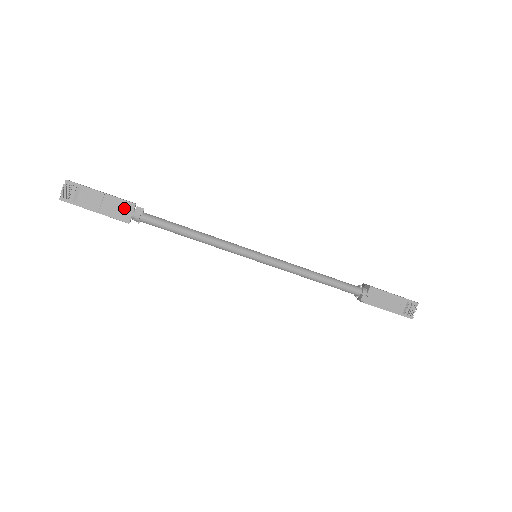
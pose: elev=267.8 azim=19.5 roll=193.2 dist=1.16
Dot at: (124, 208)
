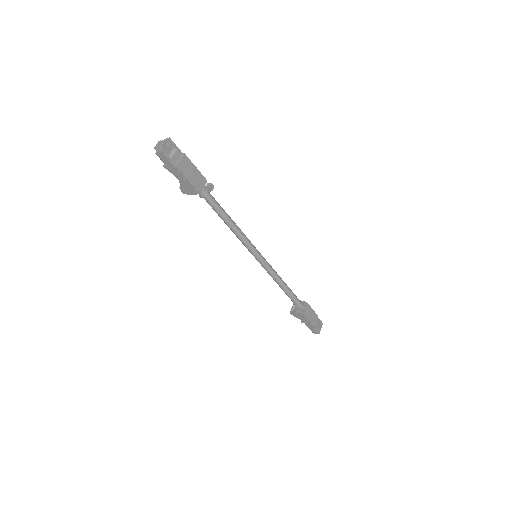
Dot at: (200, 180)
